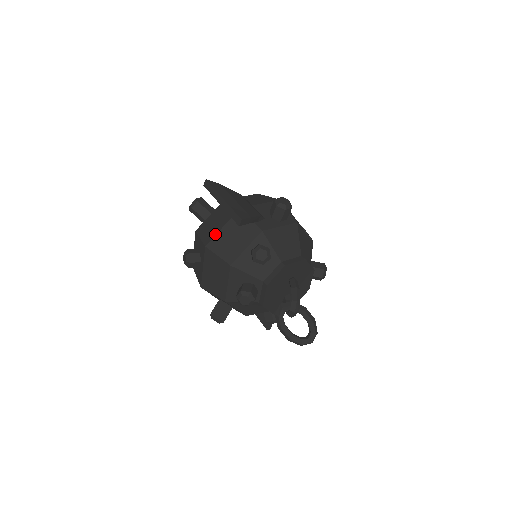
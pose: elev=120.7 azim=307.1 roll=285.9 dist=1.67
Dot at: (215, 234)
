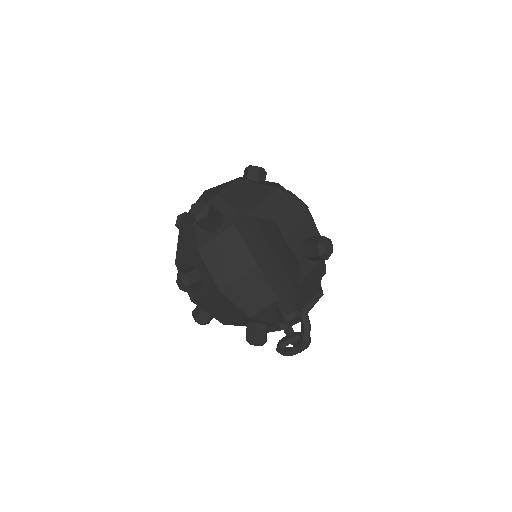
Dot at: (235, 278)
